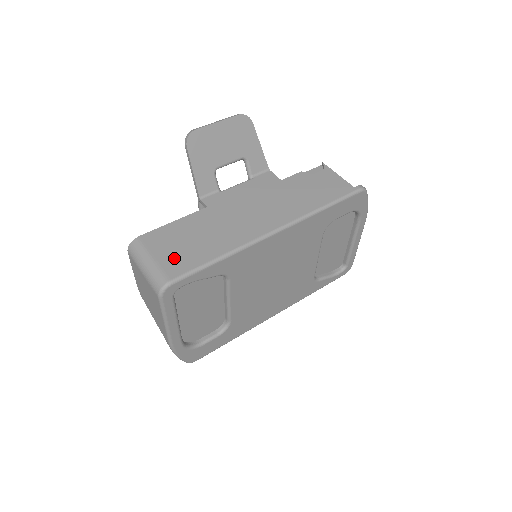
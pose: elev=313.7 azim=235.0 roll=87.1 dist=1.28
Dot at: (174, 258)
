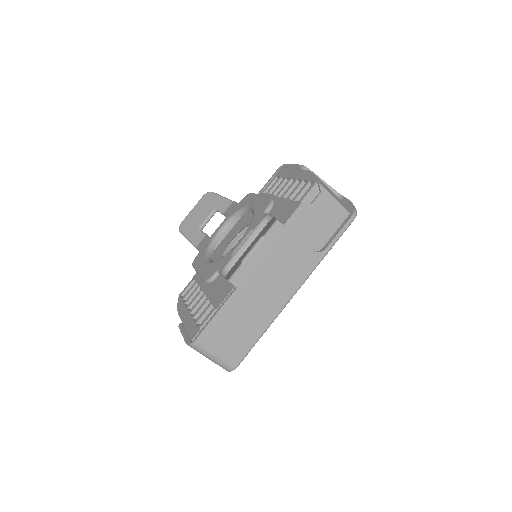
Dot at: (232, 348)
